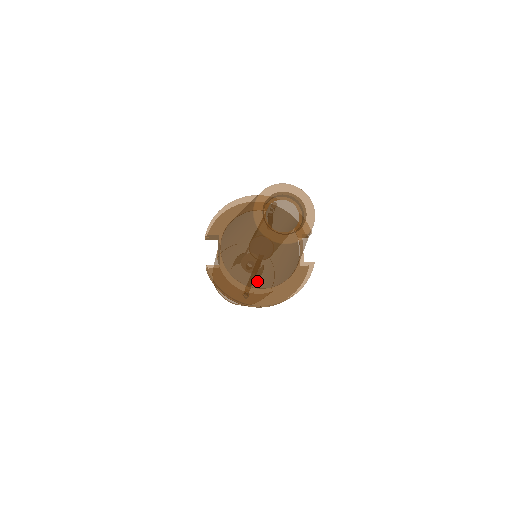
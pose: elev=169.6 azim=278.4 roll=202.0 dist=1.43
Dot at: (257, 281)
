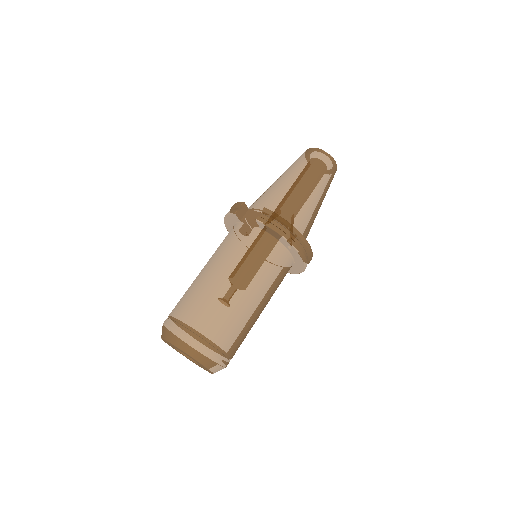
Dot at: (304, 220)
